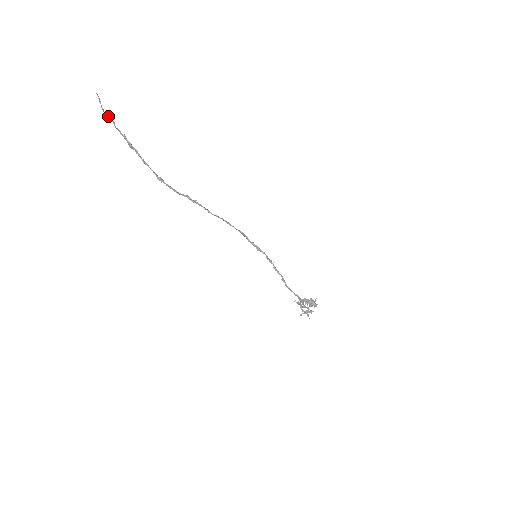
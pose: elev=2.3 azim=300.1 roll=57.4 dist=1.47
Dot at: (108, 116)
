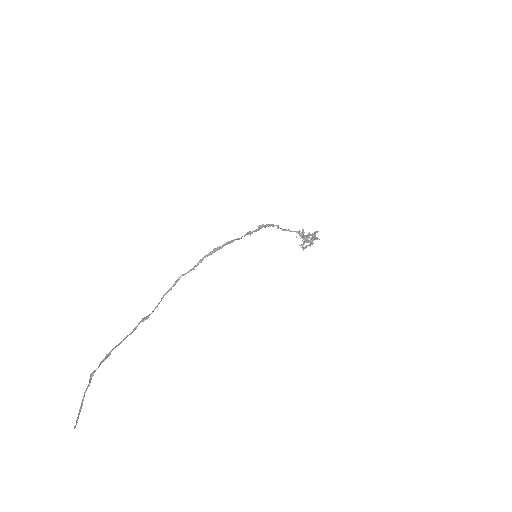
Dot at: (84, 396)
